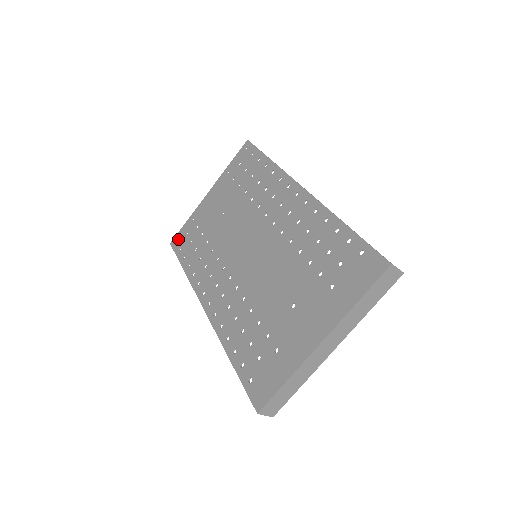
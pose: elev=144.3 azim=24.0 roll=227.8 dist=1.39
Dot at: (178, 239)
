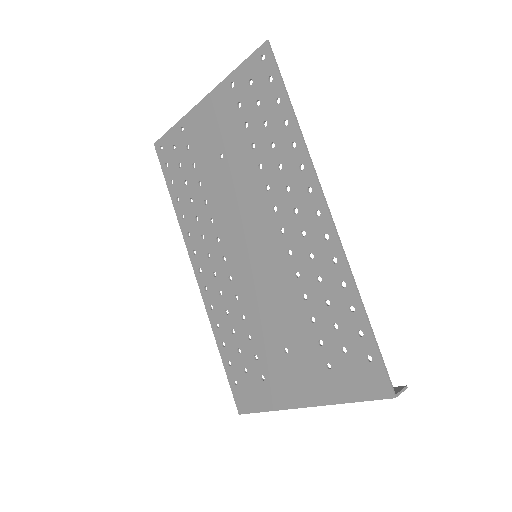
Dot at: (164, 147)
